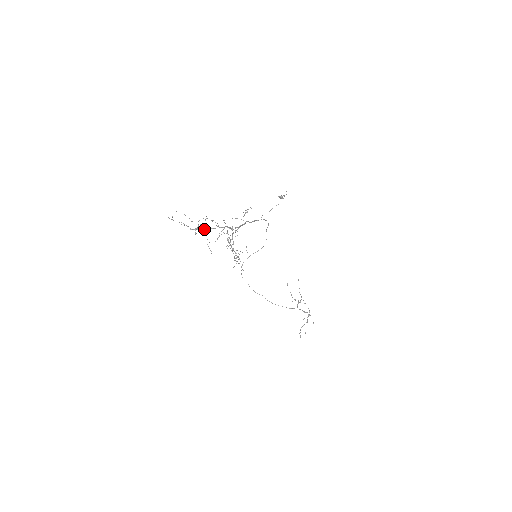
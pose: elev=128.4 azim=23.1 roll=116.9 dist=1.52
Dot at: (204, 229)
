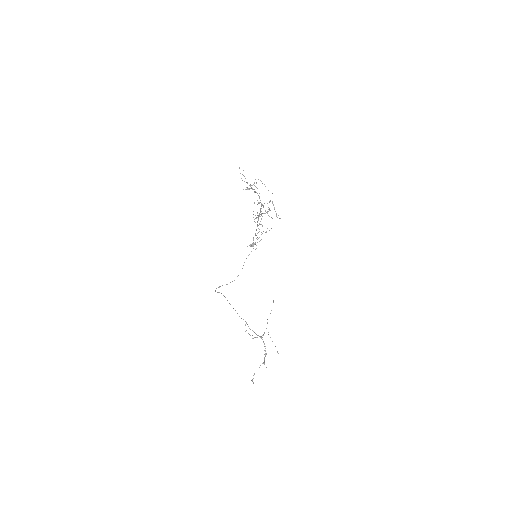
Dot at: (254, 189)
